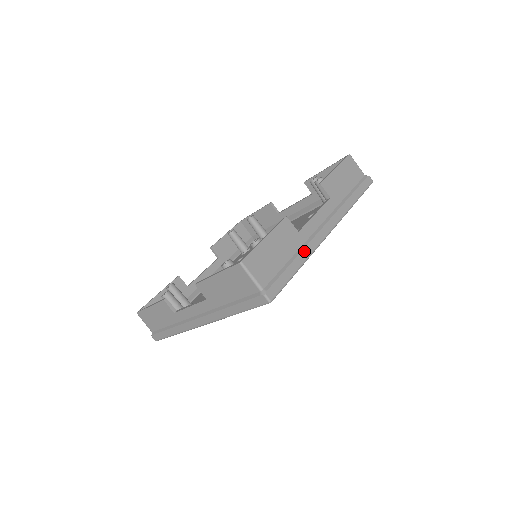
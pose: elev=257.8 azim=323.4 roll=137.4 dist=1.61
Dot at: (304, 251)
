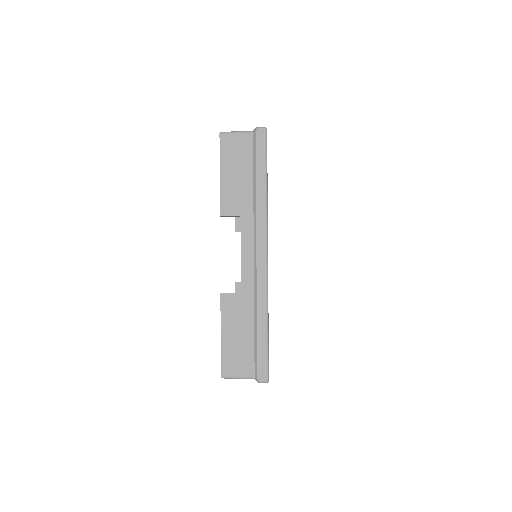
Dot at: (259, 306)
